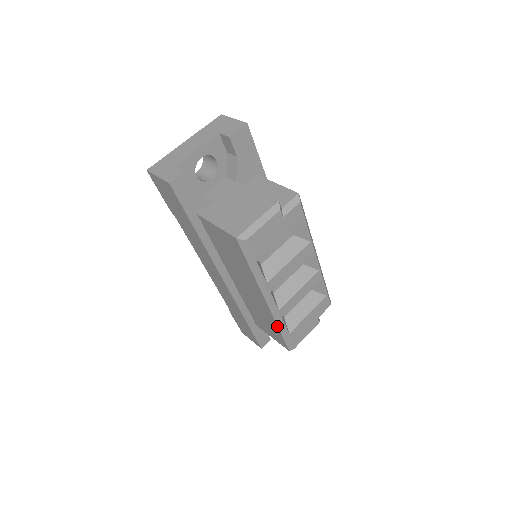
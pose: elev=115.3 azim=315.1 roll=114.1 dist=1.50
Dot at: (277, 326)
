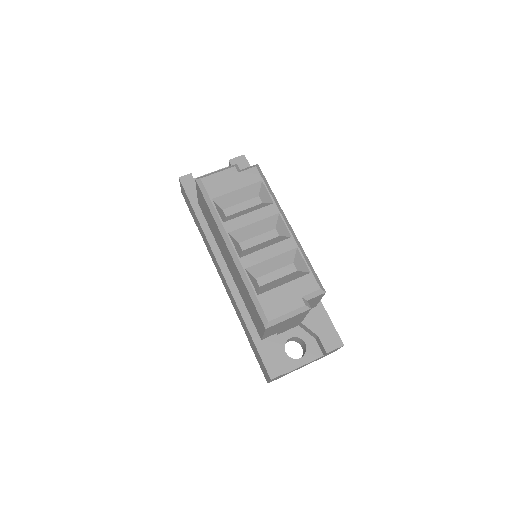
Dot at: (244, 284)
